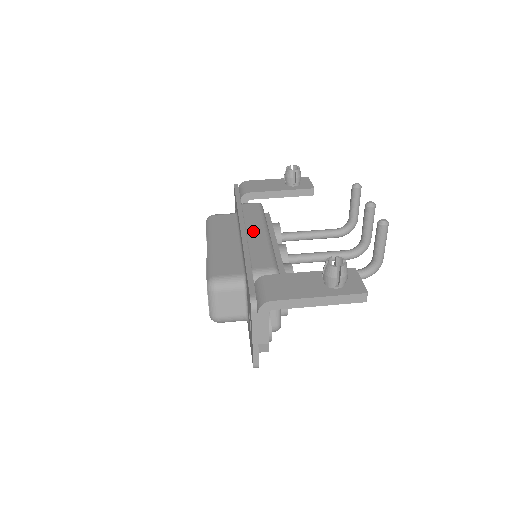
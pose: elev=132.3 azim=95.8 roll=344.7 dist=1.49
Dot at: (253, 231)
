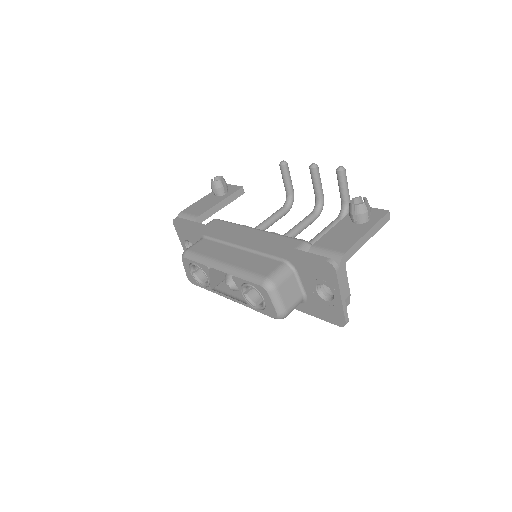
Dot at: (247, 234)
